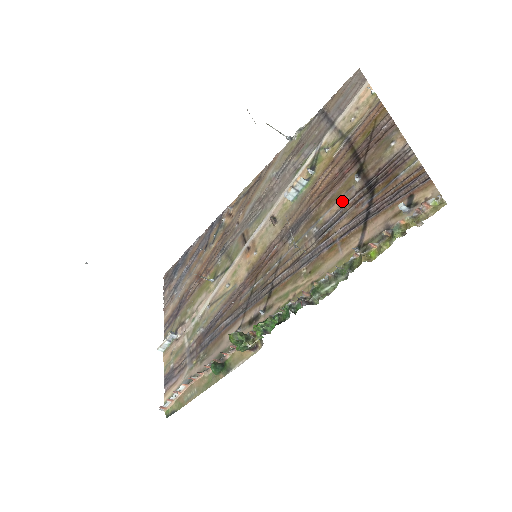
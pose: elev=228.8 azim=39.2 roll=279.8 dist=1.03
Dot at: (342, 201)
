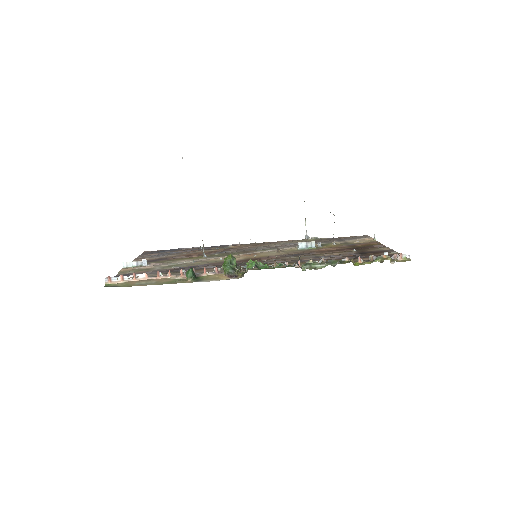
Dot at: (340, 253)
